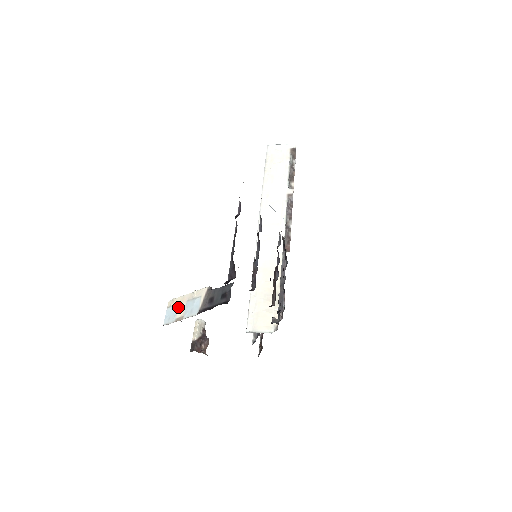
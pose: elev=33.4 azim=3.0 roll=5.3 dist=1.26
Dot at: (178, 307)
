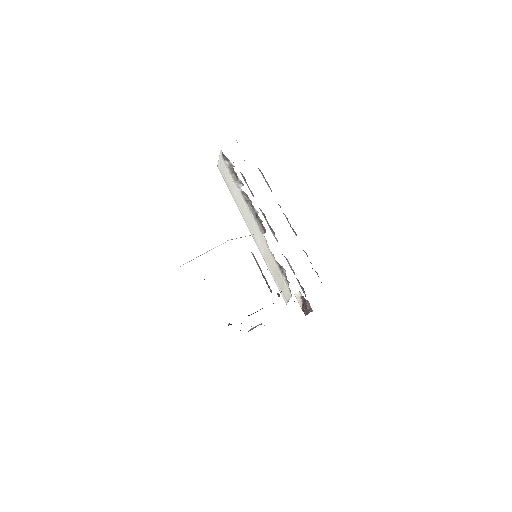
Dot at: occluded
